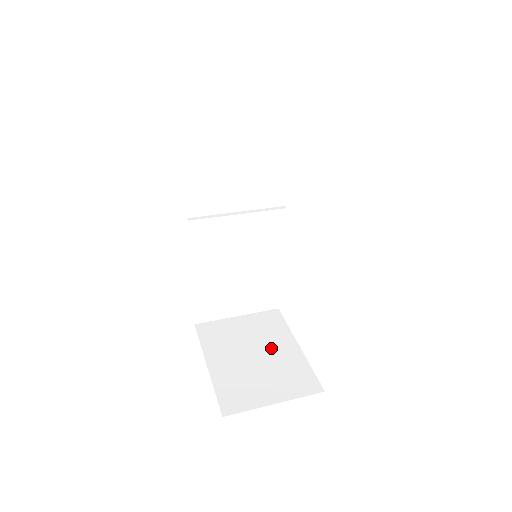
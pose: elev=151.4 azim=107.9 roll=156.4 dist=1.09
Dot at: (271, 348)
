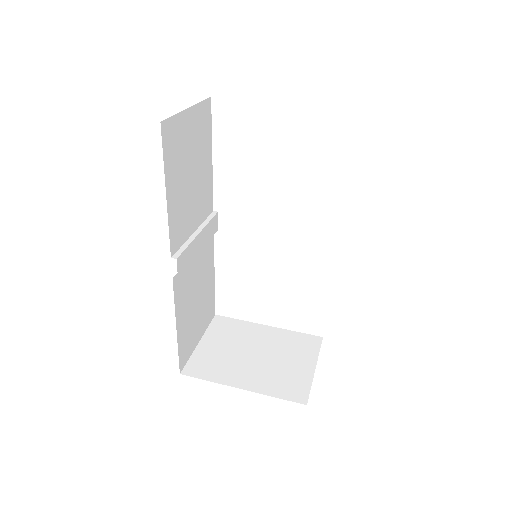
Dot at: (257, 341)
